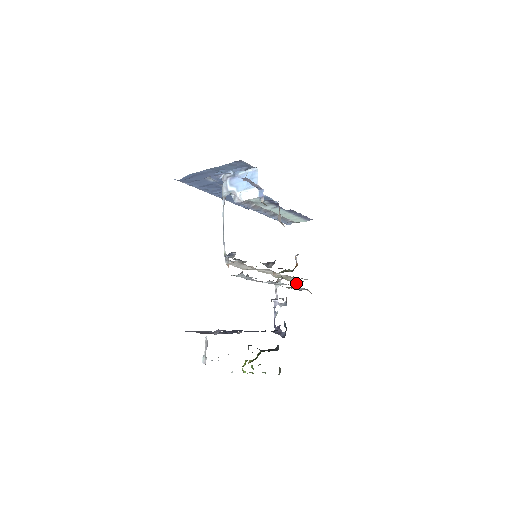
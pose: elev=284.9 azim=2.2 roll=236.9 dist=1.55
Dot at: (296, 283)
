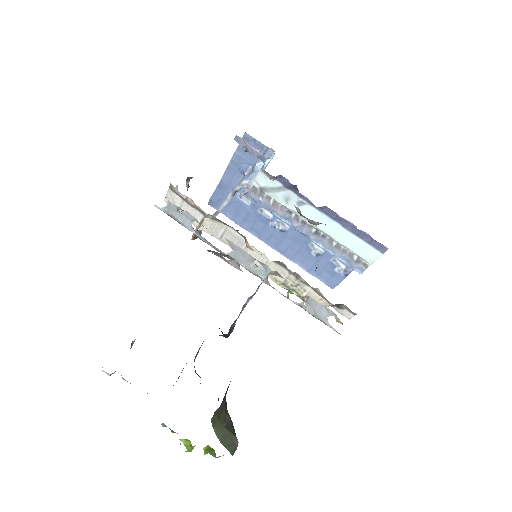
Dot at: occluded
